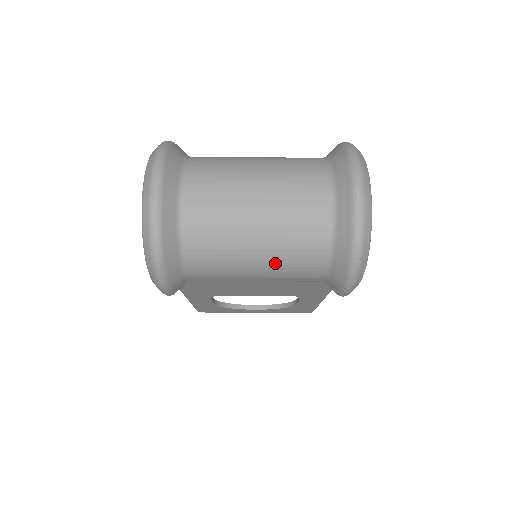
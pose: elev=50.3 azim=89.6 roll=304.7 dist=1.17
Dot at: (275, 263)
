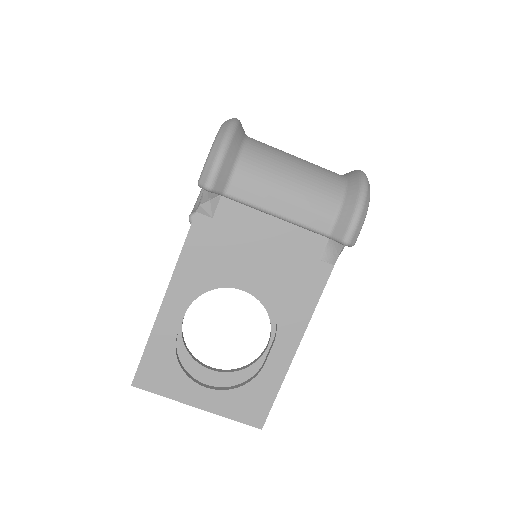
Dot at: (303, 186)
